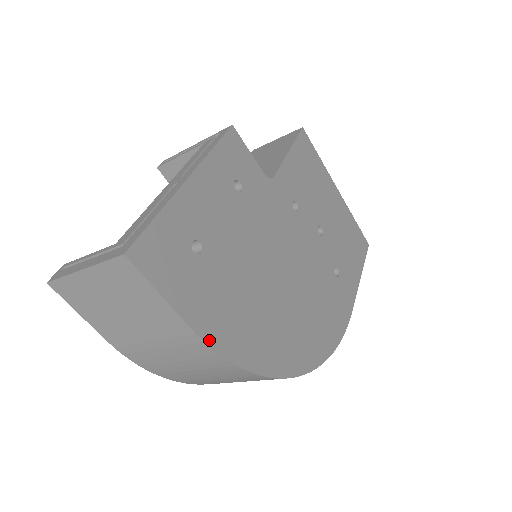
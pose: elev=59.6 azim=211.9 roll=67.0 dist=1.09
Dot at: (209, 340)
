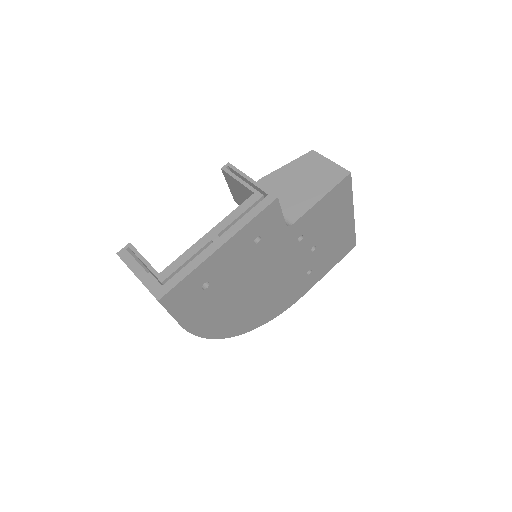
Dot at: (190, 329)
